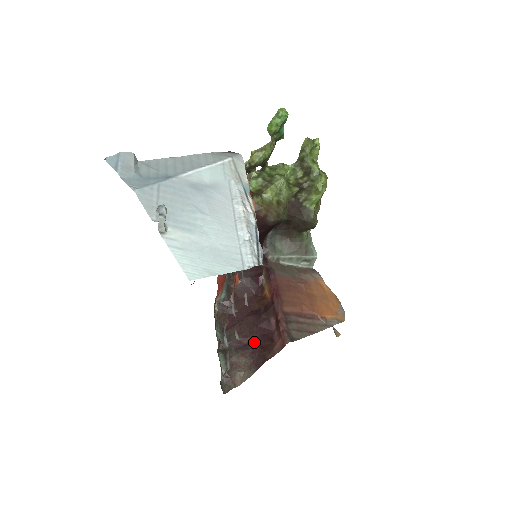
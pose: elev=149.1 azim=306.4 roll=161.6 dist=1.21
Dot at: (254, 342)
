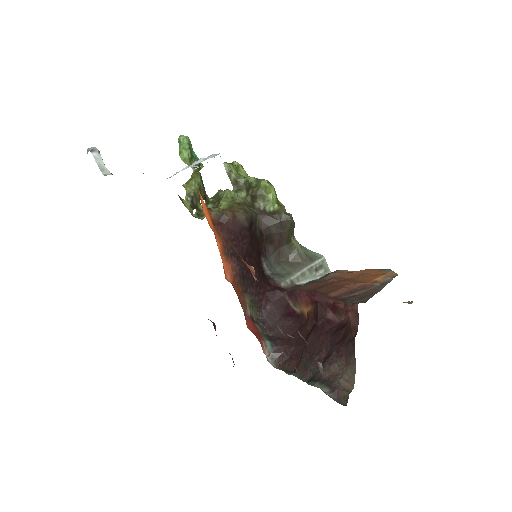
Dot at: (331, 346)
